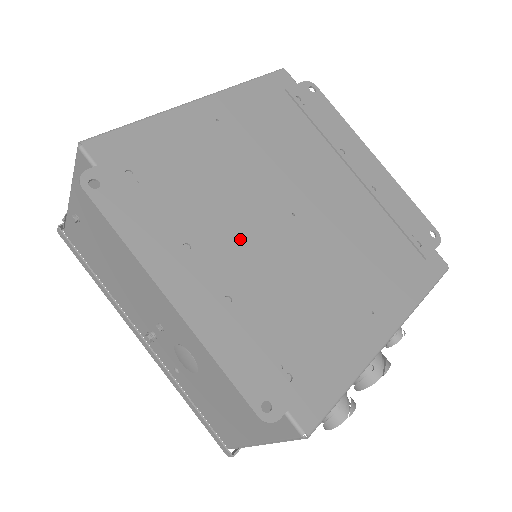
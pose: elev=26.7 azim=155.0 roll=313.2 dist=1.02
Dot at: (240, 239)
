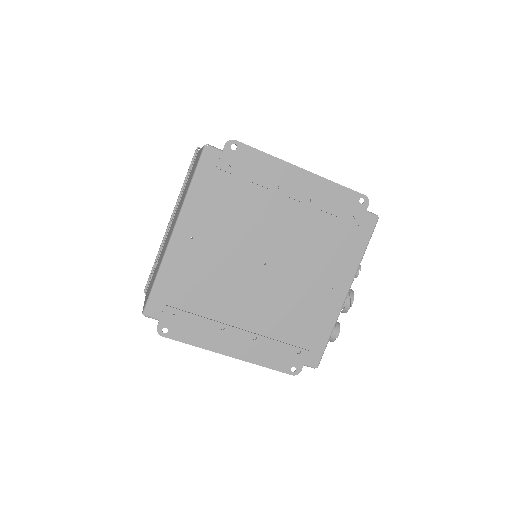
Dot at: (244, 303)
